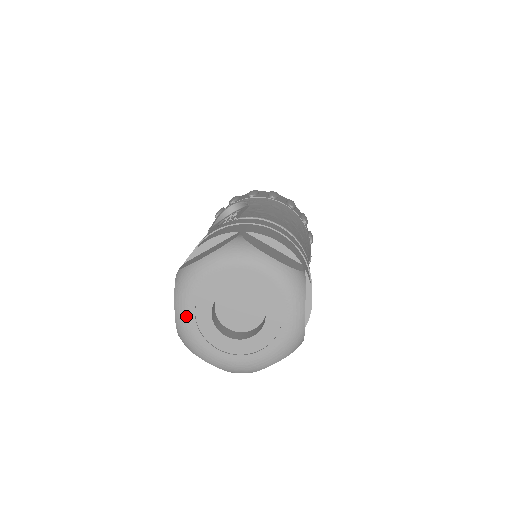
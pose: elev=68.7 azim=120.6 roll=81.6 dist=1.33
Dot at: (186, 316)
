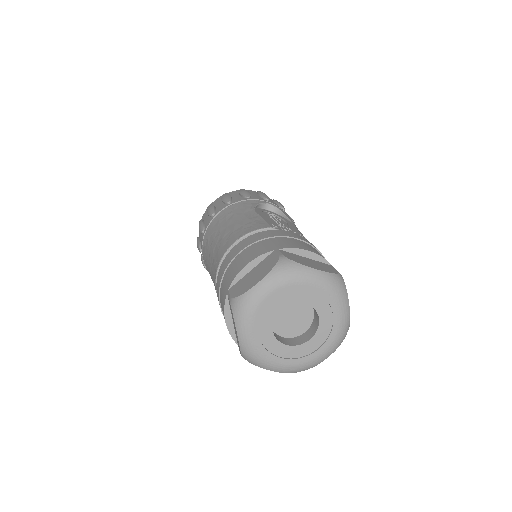
Dot at: (265, 295)
